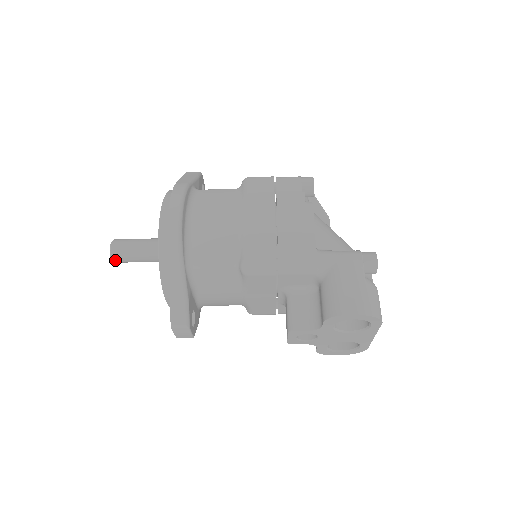
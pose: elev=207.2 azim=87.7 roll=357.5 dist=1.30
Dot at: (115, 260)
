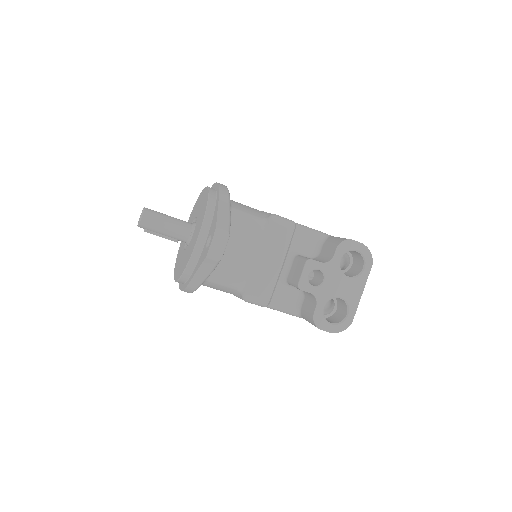
Dot at: (144, 217)
